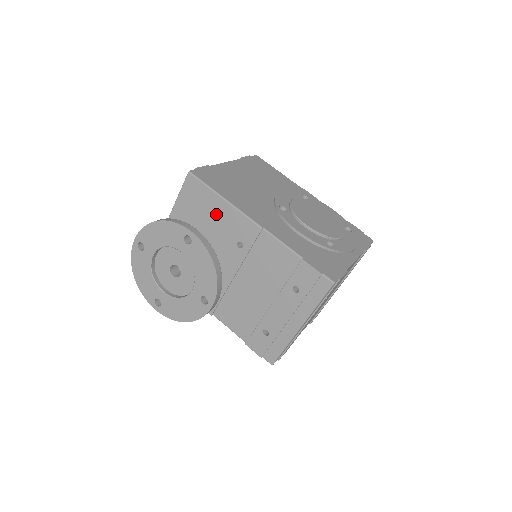
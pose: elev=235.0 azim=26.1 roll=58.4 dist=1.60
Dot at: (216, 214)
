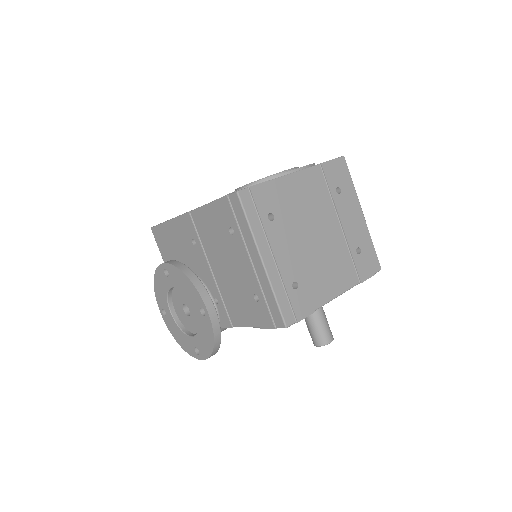
Dot at: (174, 238)
